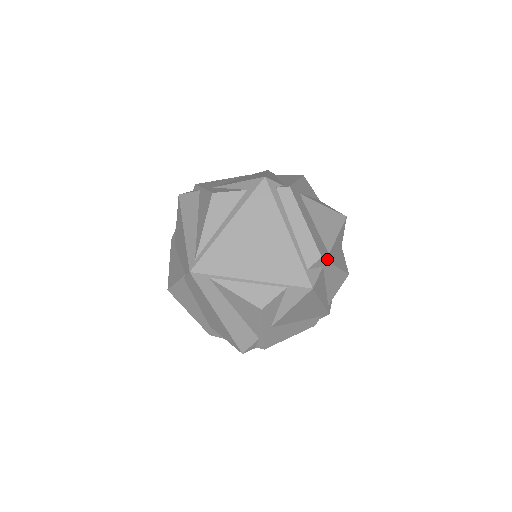
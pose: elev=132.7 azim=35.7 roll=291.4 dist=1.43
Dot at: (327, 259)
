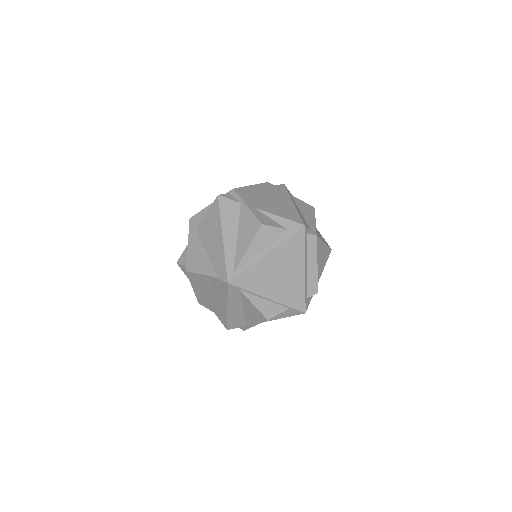
Dot at: occluded
